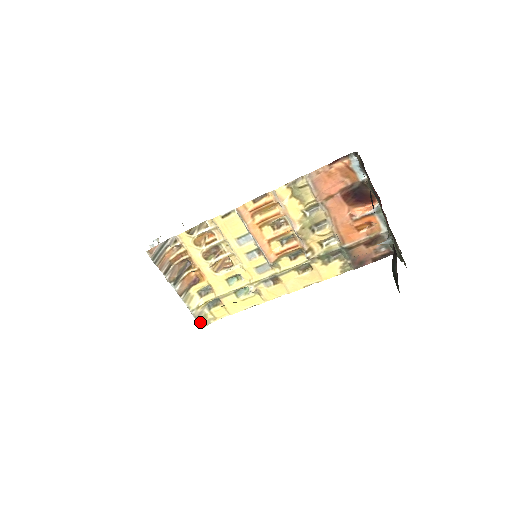
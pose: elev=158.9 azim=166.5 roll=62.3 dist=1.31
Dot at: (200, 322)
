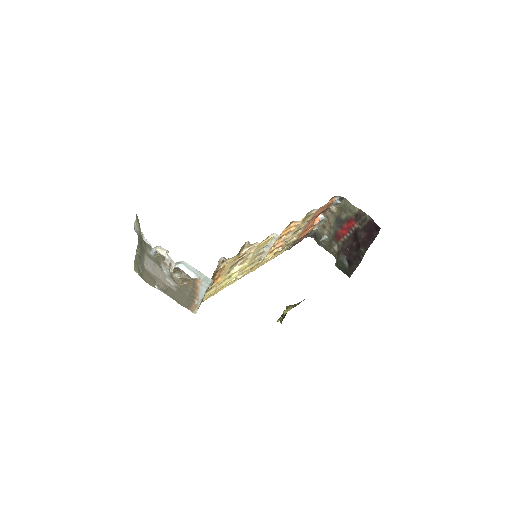
Dot at: occluded
